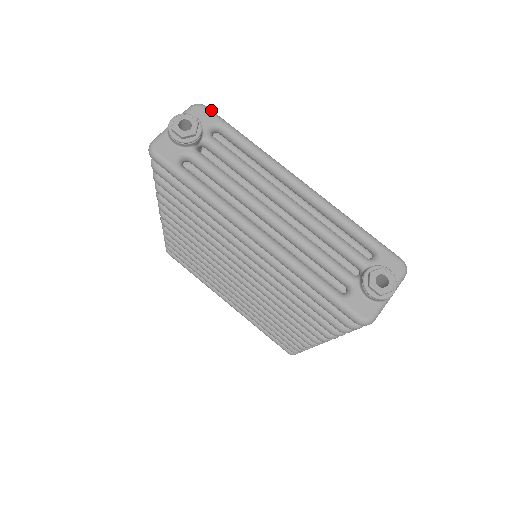
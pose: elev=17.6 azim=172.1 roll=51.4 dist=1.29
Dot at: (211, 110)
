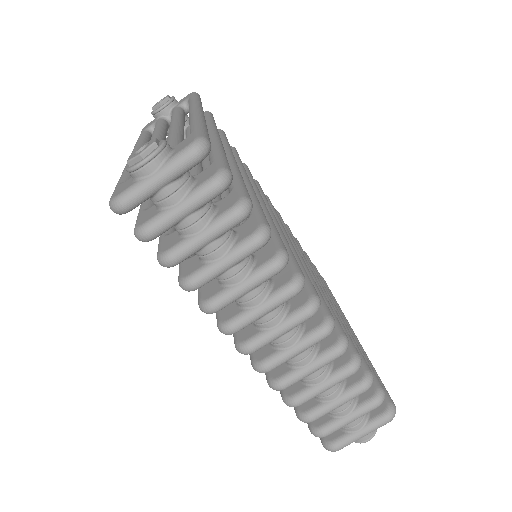
Dot at: (195, 93)
